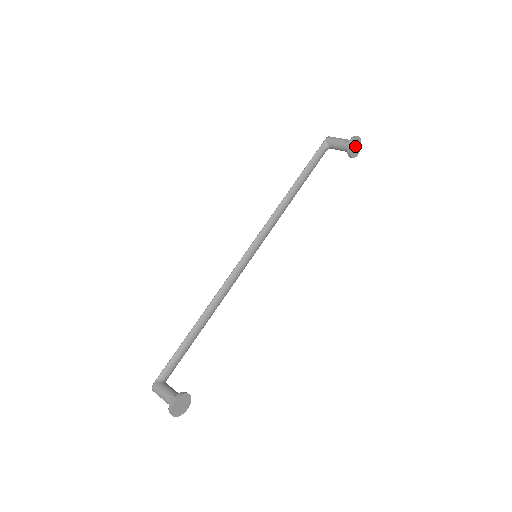
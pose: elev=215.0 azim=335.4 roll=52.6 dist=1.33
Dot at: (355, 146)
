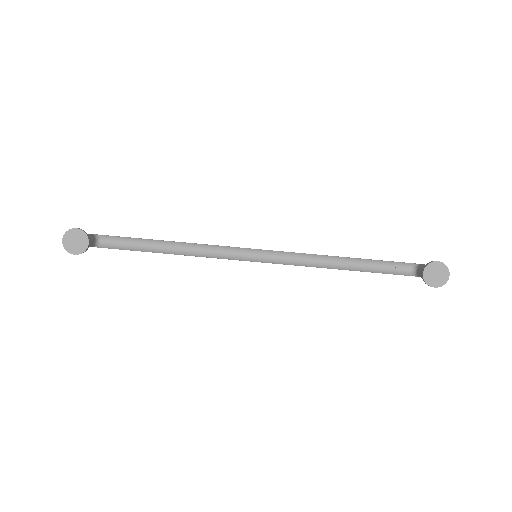
Dot at: (437, 273)
